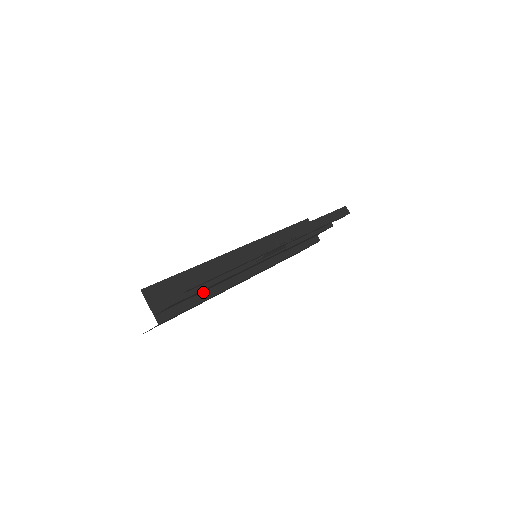
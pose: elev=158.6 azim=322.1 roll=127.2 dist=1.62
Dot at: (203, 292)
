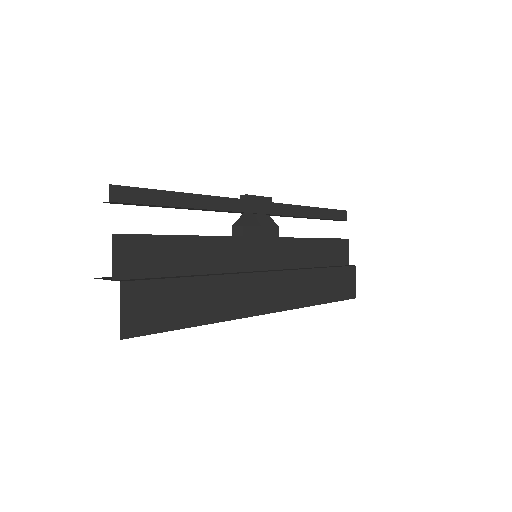
Dot at: occluded
